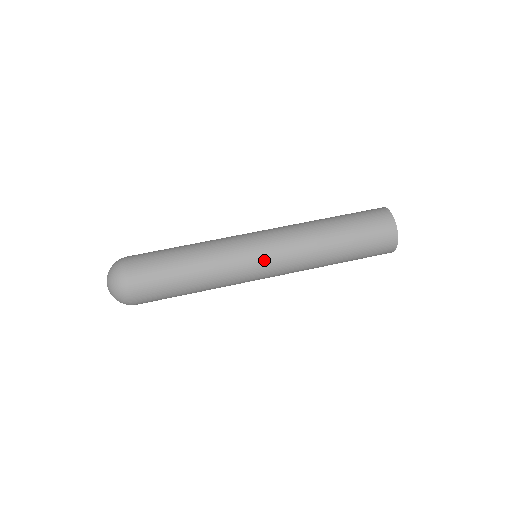
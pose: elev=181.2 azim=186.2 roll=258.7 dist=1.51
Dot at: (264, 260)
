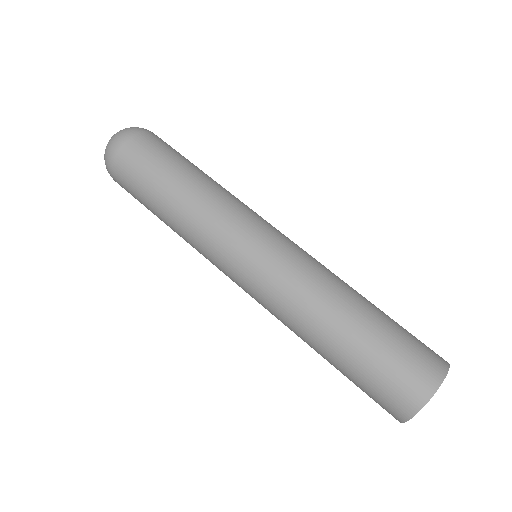
Dot at: (238, 283)
